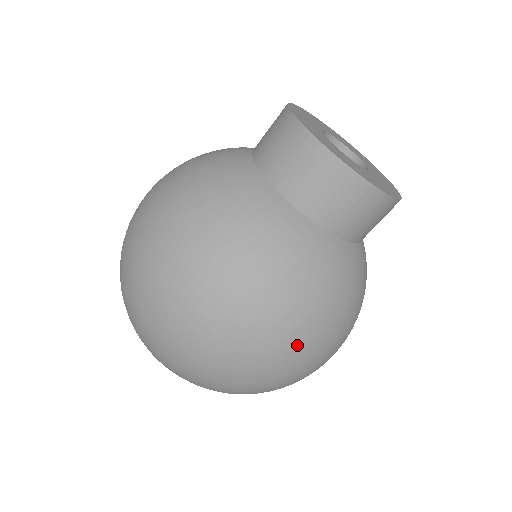
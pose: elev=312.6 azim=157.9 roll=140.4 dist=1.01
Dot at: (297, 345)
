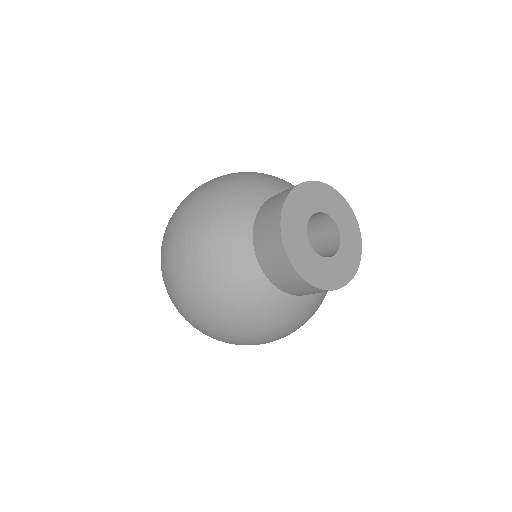
Dot at: (239, 339)
